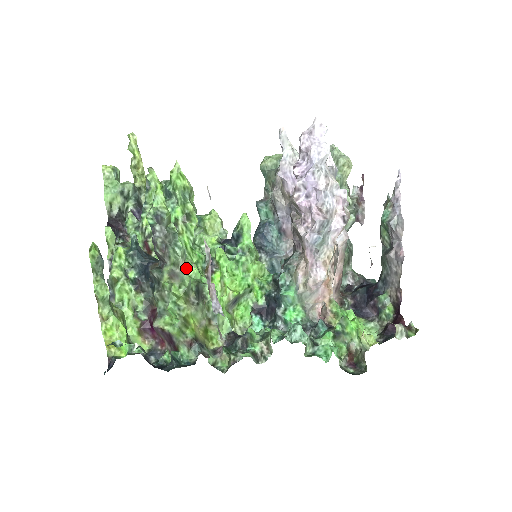
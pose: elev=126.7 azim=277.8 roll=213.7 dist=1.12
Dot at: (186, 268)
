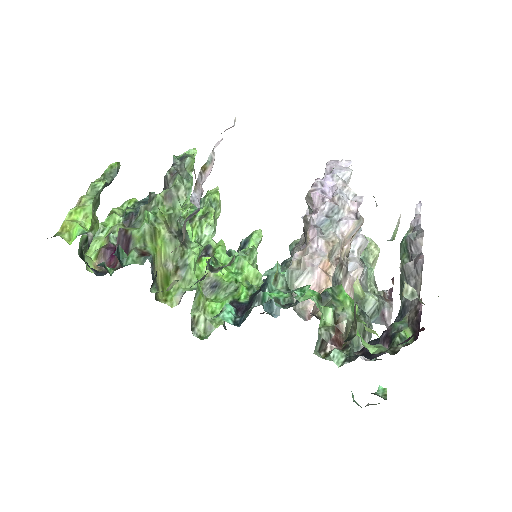
Dot at: (182, 226)
